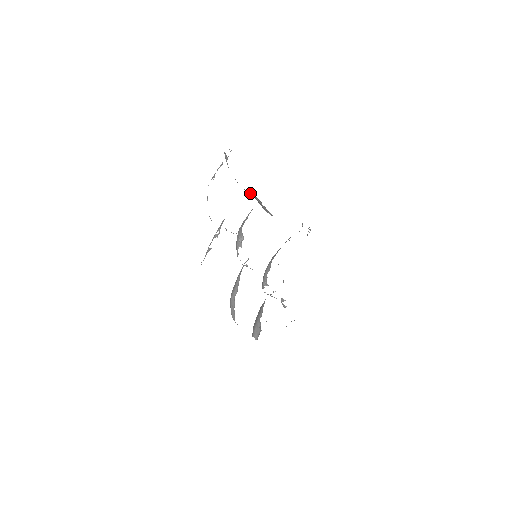
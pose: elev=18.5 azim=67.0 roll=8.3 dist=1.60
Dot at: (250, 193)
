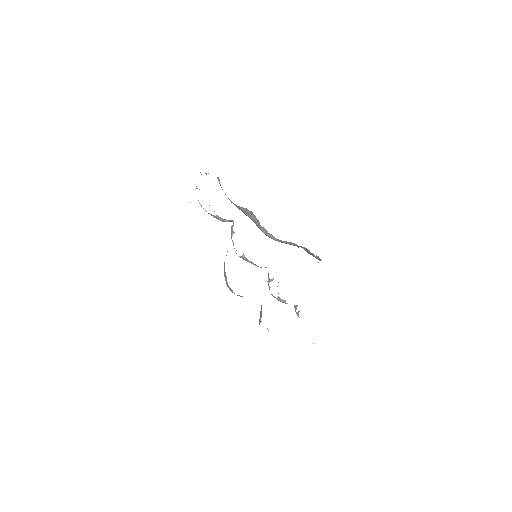
Dot at: (245, 209)
